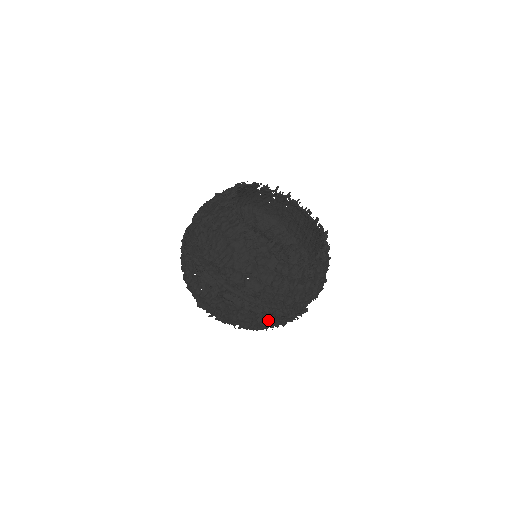
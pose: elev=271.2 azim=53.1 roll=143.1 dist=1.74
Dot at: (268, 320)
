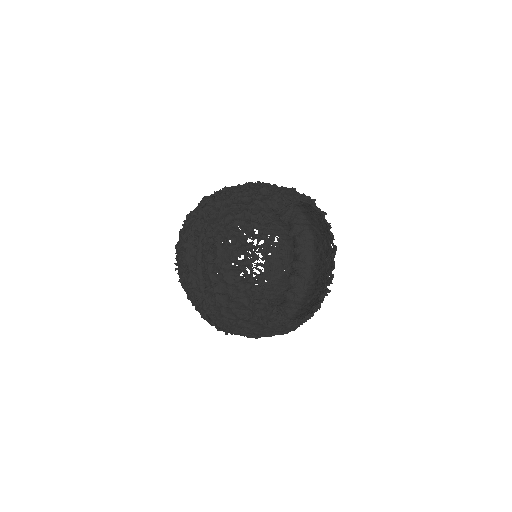
Dot at: occluded
